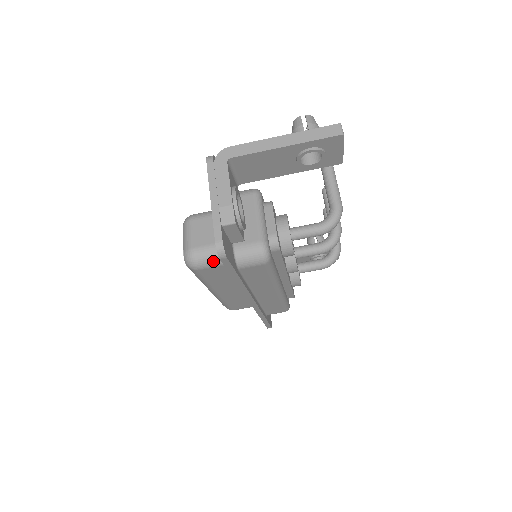
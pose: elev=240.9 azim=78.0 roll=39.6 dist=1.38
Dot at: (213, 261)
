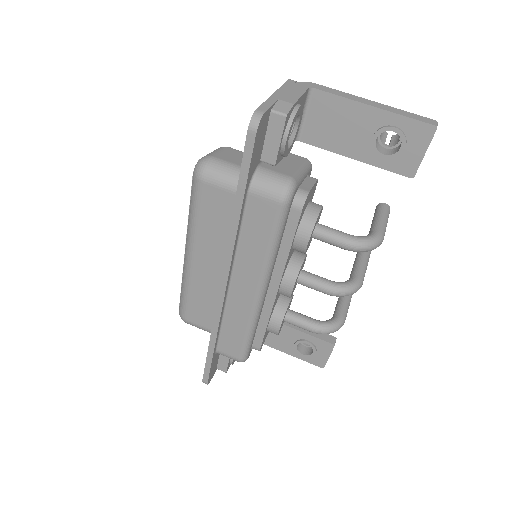
Dot at: (225, 178)
